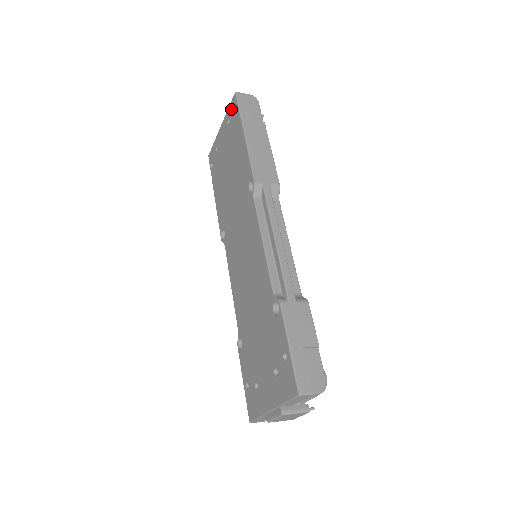
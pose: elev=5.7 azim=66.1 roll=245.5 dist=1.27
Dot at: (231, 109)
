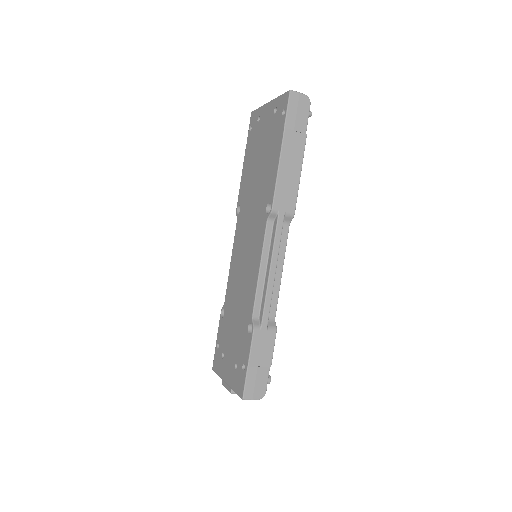
Dot at: (281, 102)
